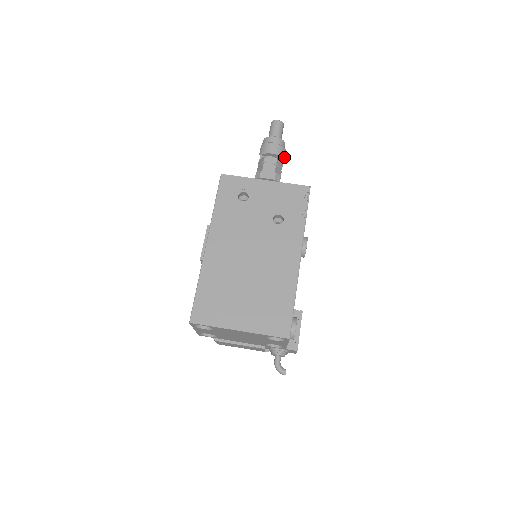
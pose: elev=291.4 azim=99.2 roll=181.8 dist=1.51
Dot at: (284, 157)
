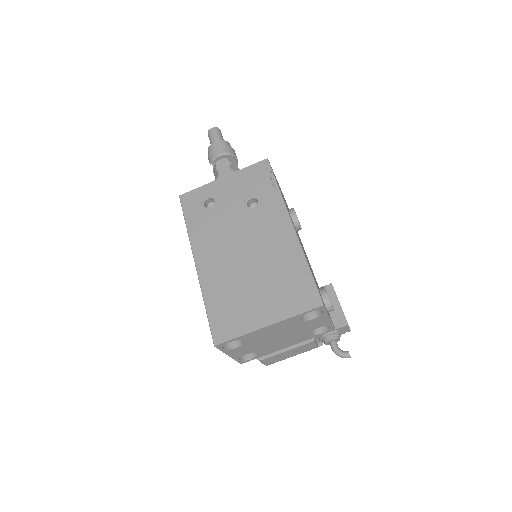
Dot at: (234, 154)
